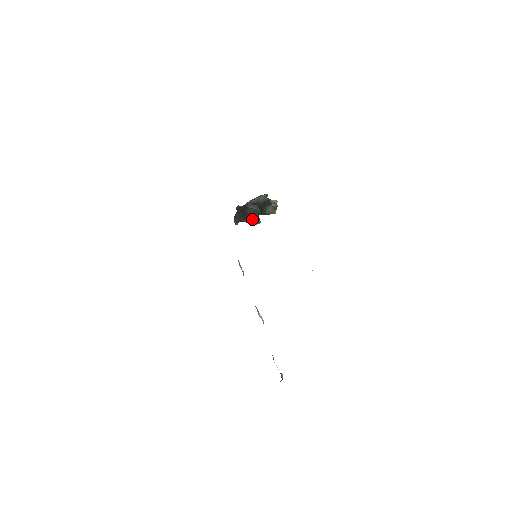
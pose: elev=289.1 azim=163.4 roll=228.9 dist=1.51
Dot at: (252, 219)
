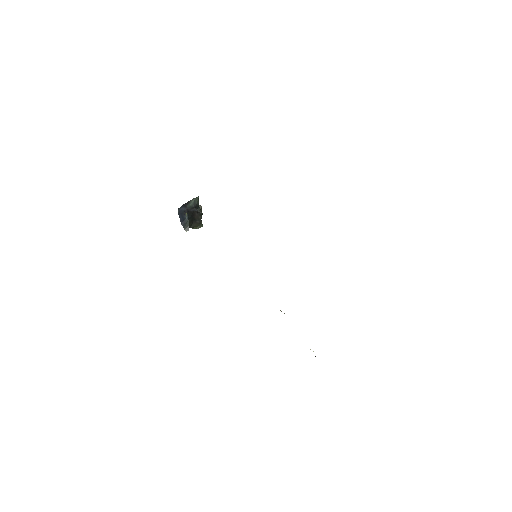
Dot at: (197, 223)
